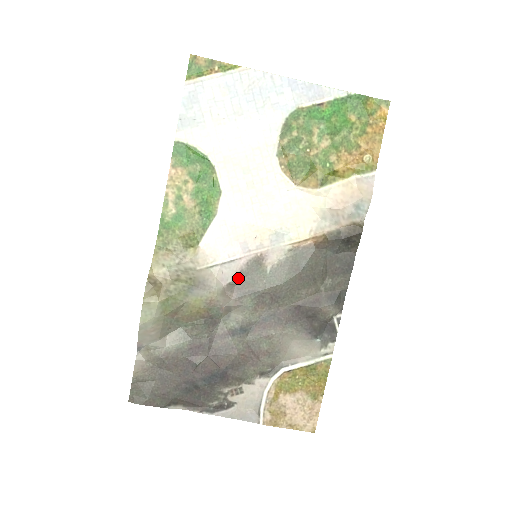
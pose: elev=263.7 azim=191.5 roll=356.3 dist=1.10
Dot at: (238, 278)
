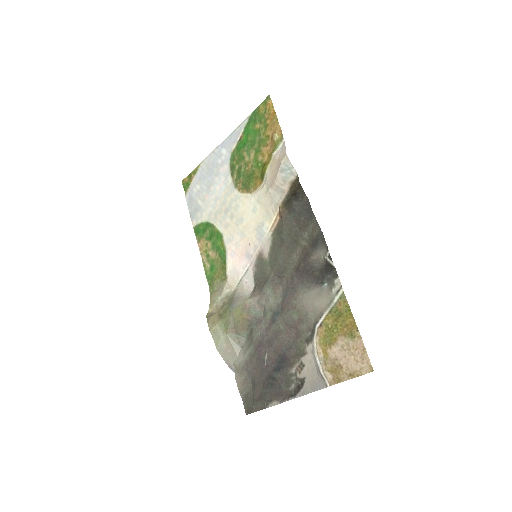
Dot at: (256, 279)
